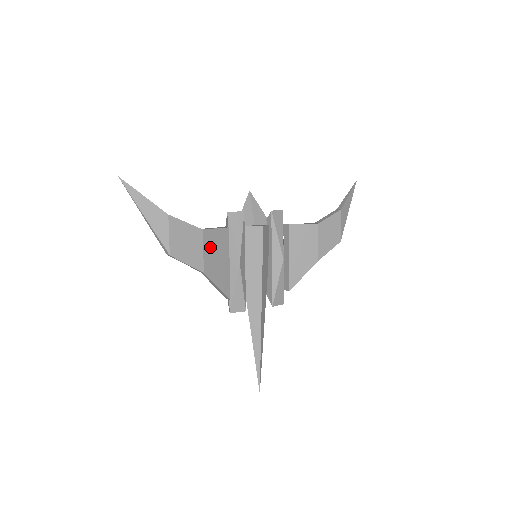
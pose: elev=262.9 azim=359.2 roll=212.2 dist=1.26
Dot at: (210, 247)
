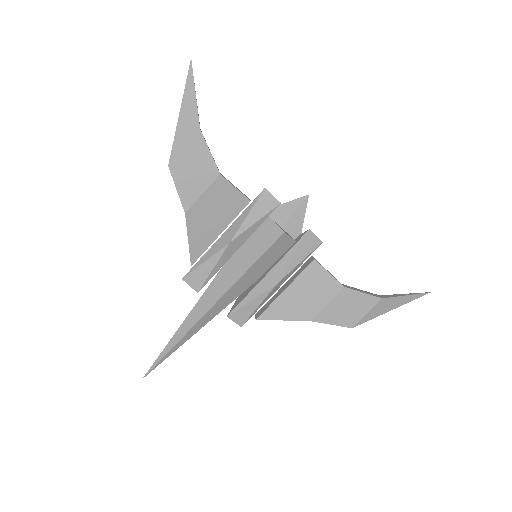
Dot at: (214, 198)
